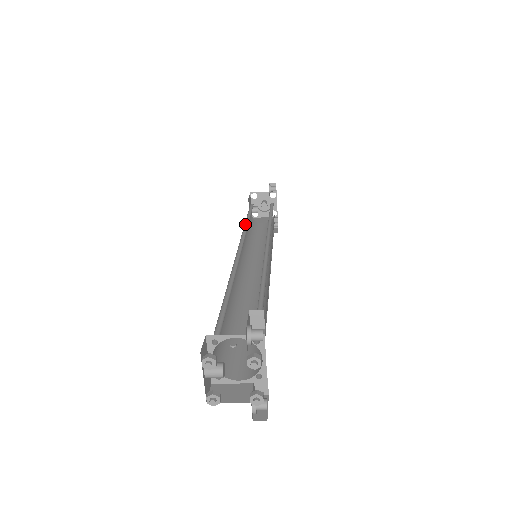
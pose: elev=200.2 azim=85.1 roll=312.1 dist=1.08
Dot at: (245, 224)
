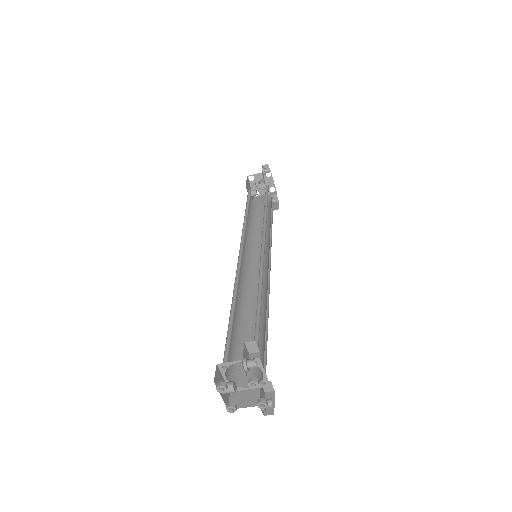
Dot at: (244, 221)
